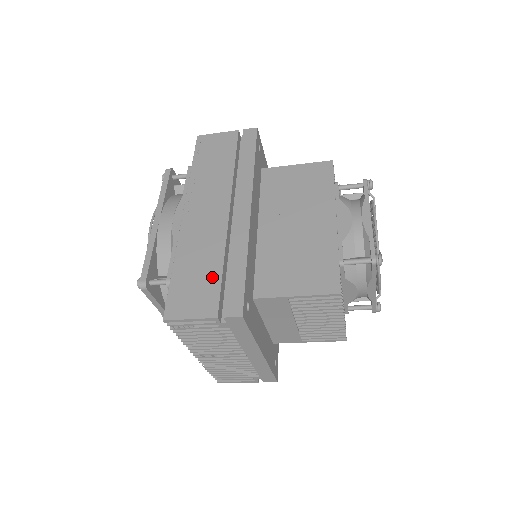
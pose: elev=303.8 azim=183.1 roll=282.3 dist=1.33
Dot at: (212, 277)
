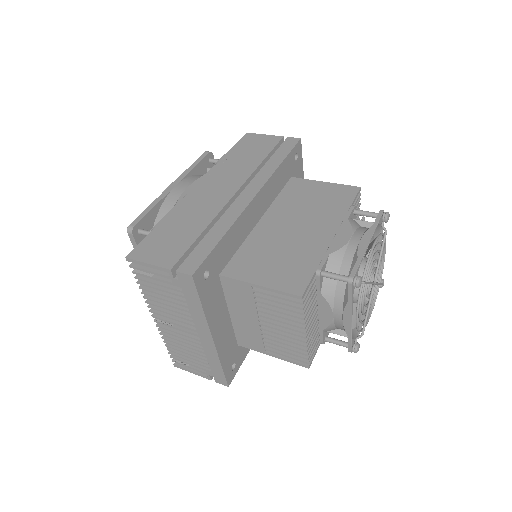
Dot at: (187, 237)
